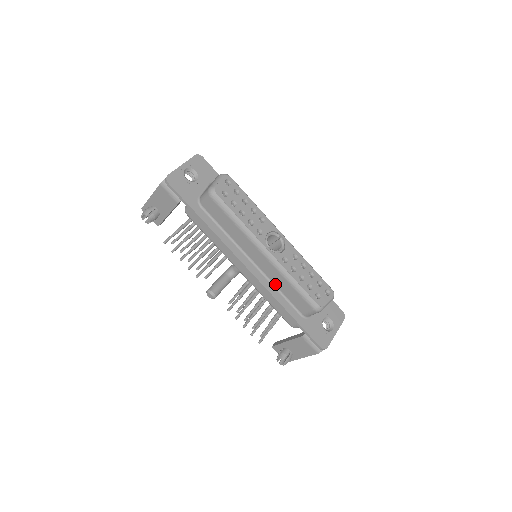
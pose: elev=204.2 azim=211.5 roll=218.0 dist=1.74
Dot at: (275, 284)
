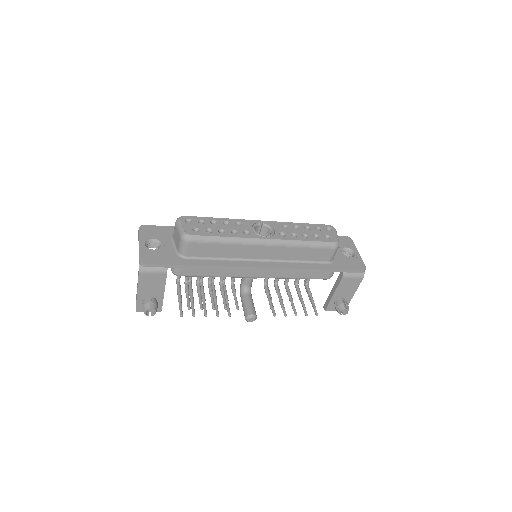
Dot at: (291, 260)
